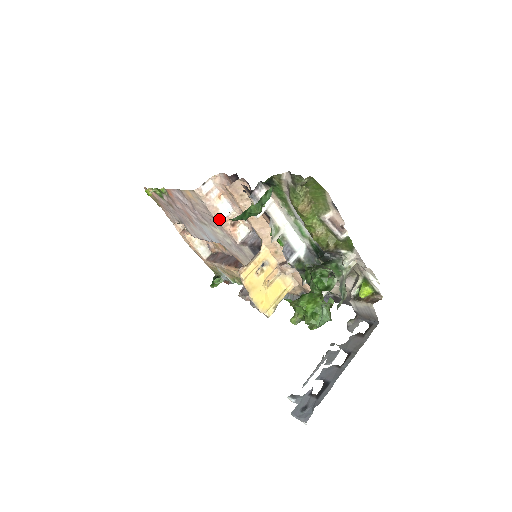
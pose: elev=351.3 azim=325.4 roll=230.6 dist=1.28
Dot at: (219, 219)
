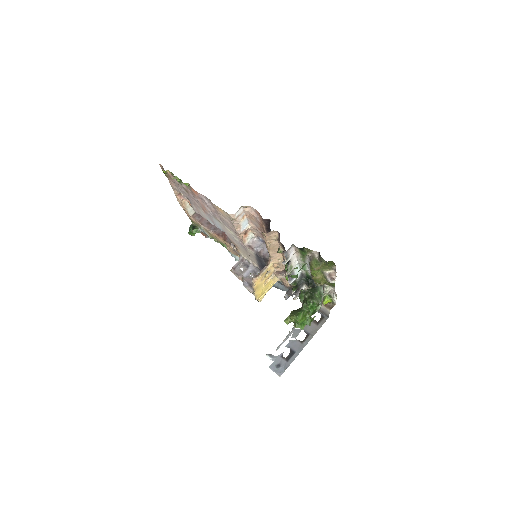
Dot at: (239, 231)
